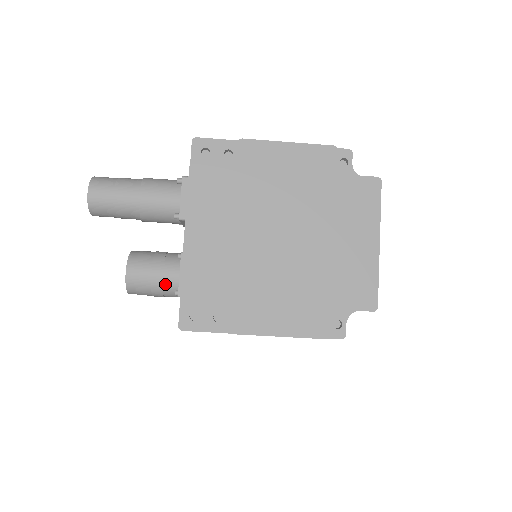
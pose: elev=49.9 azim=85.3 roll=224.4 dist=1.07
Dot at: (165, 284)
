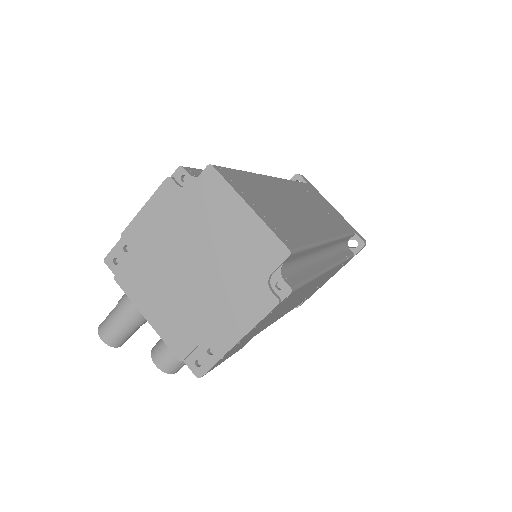
Dot at: occluded
